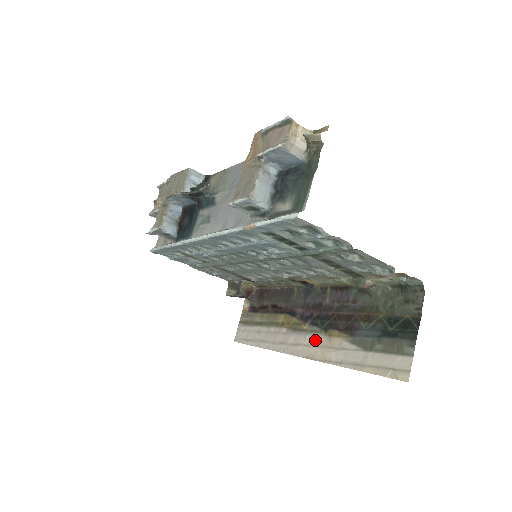
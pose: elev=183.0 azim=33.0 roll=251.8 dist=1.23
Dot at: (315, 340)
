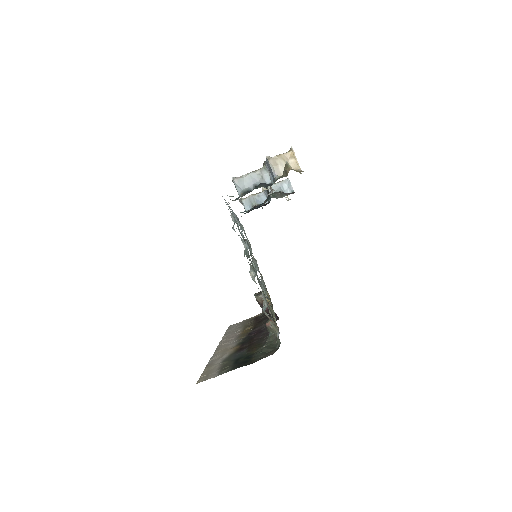
Dot at: (231, 344)
